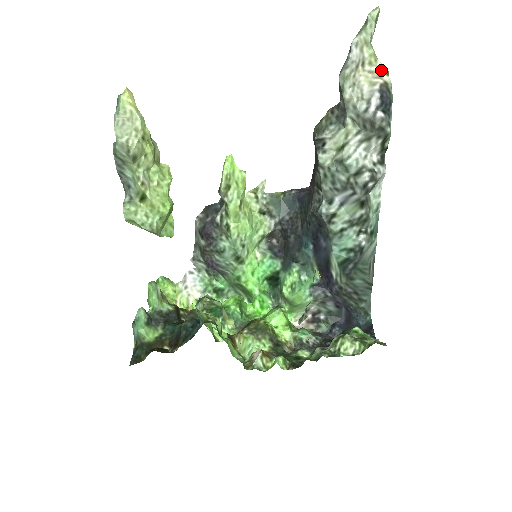
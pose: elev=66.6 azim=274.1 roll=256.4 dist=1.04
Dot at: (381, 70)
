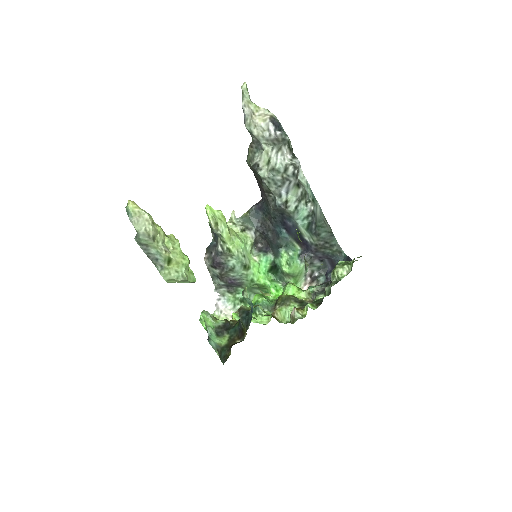
Dot at: (264, 111)
